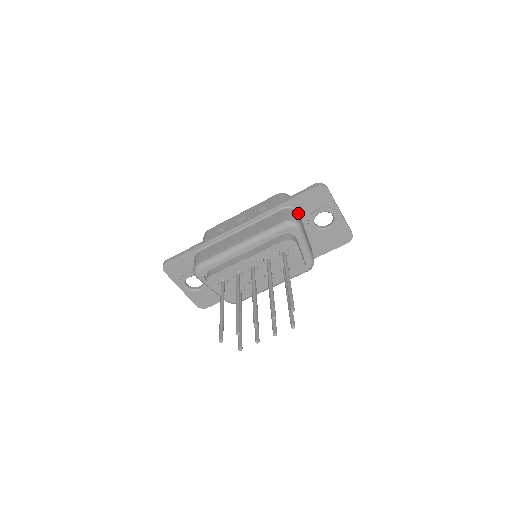
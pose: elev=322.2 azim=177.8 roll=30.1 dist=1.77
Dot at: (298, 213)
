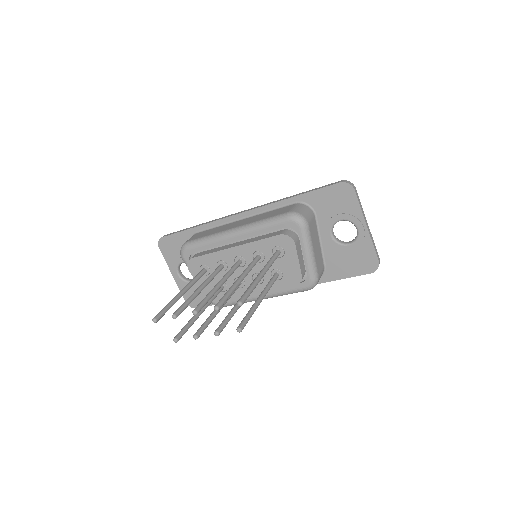
Dot at: (313, 213)
